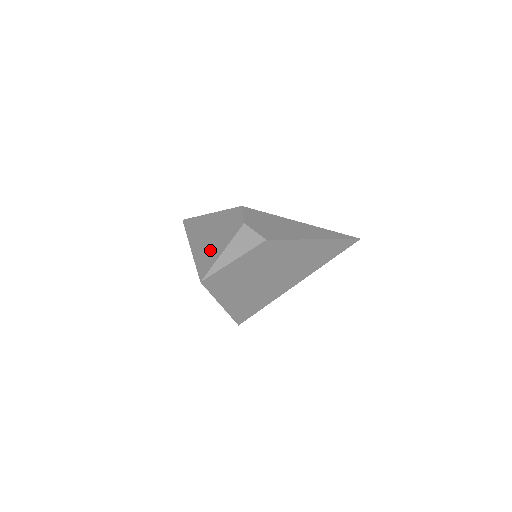
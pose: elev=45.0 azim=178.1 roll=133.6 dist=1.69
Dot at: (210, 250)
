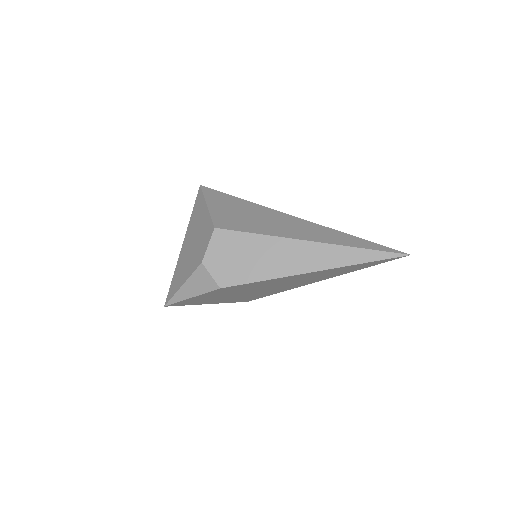
Dot at: (181, 270)
